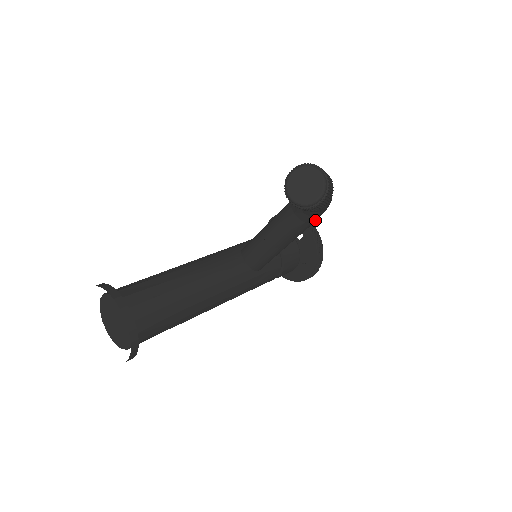
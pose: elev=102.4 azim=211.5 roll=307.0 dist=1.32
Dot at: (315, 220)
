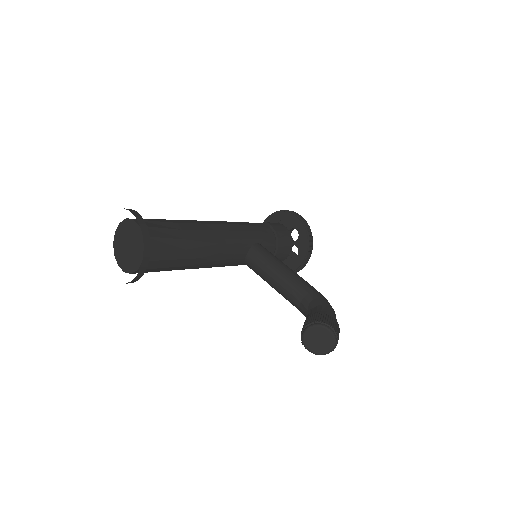
Dot at: occluded
